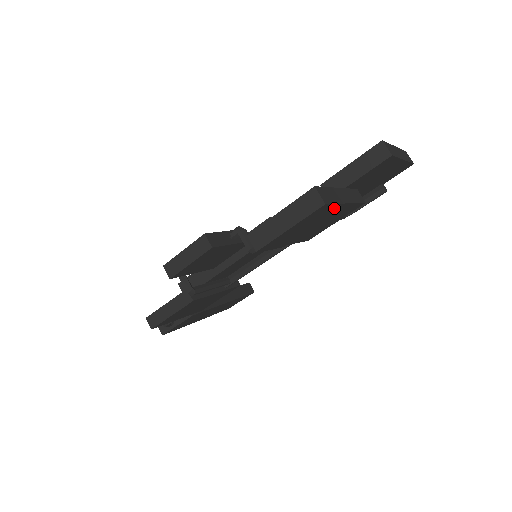
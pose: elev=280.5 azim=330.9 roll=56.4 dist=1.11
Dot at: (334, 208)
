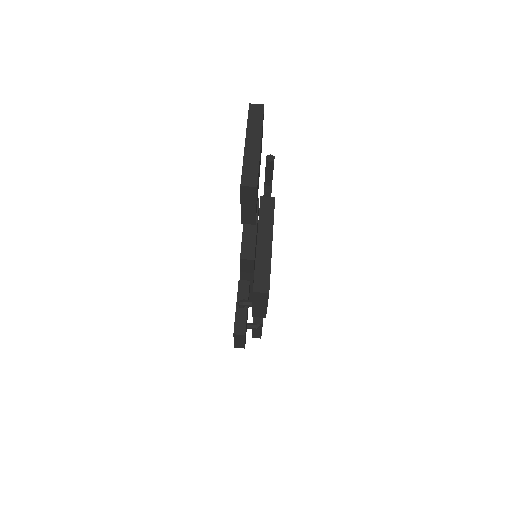
Dot at: occluded
